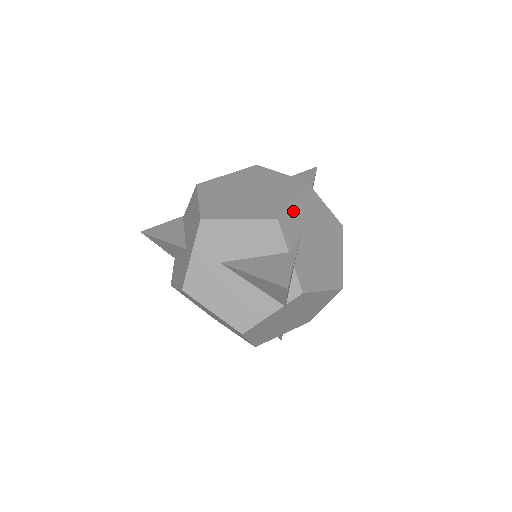
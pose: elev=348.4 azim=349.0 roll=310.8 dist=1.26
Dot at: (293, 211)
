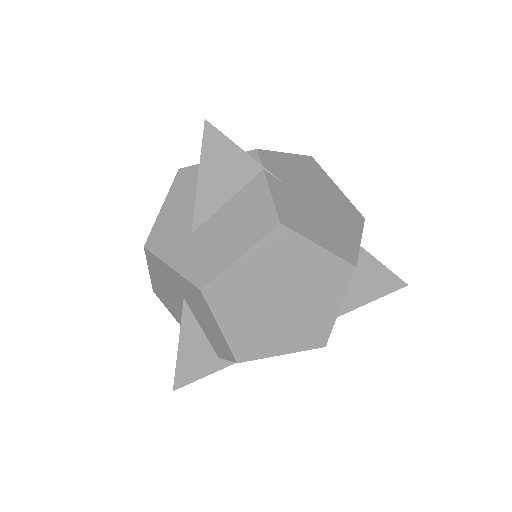
Dot at: occluded
